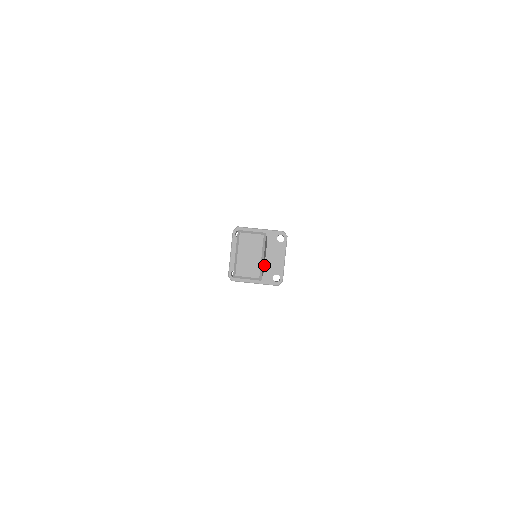
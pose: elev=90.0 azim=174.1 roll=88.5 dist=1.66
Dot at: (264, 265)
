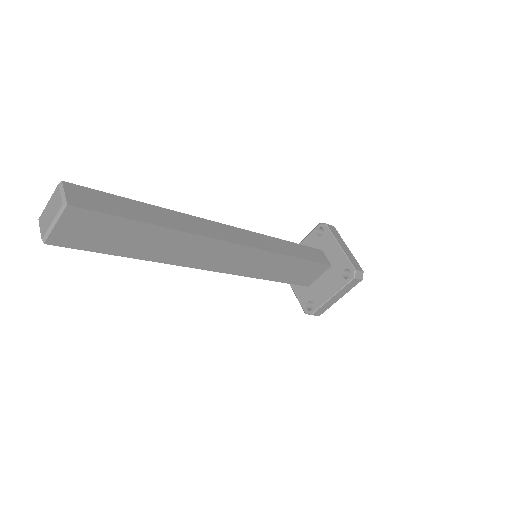
Dot at: (288, 278)
